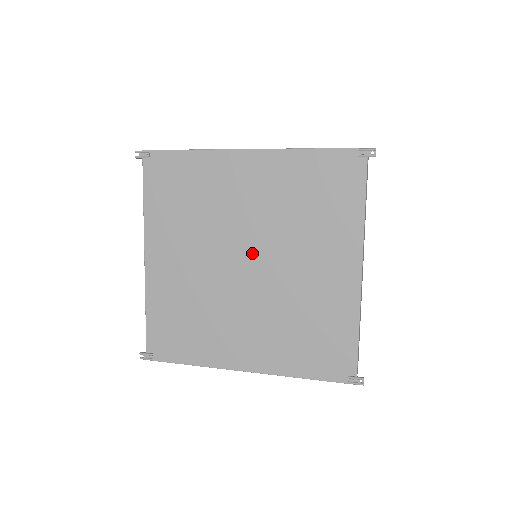
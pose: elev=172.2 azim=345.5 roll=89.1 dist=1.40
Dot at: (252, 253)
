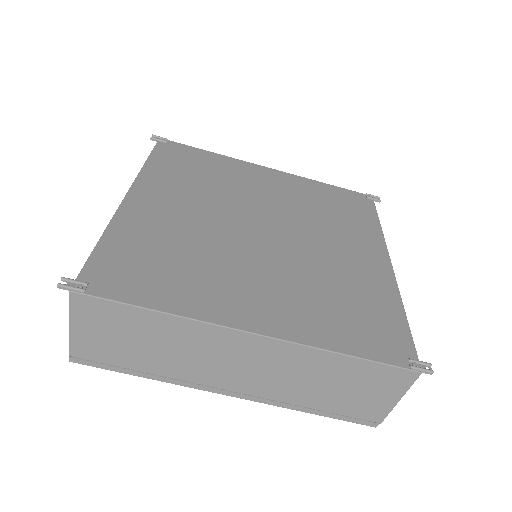
Dot at: (271, 224)
